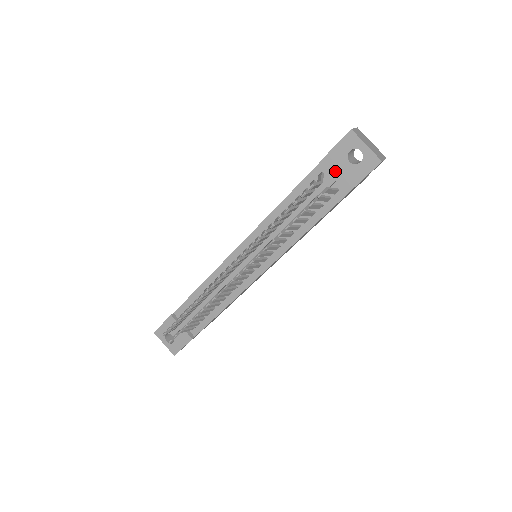
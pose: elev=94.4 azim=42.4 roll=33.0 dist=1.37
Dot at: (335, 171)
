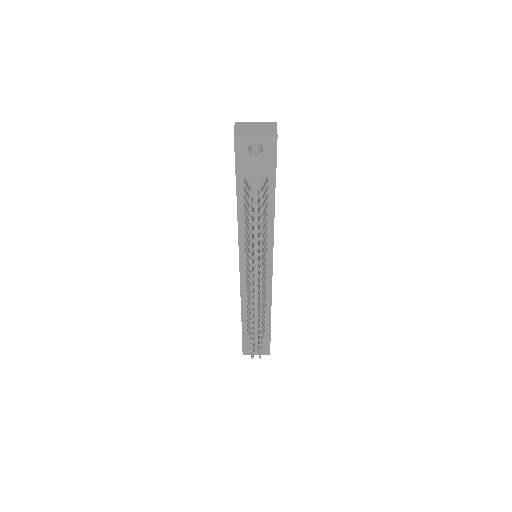
Dot at: (252, 170)
